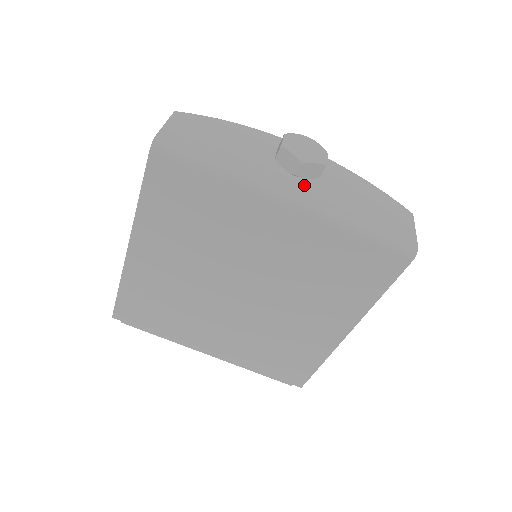
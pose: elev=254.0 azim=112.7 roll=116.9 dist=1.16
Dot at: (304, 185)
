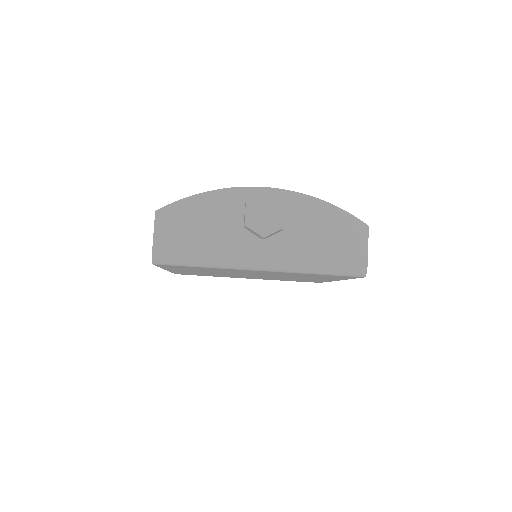
Dot at: (271, 245)
